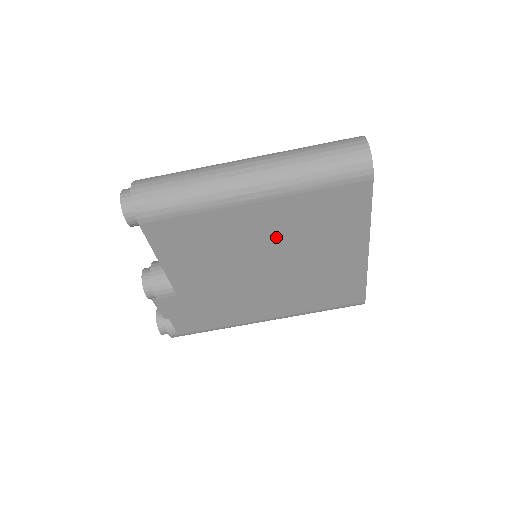
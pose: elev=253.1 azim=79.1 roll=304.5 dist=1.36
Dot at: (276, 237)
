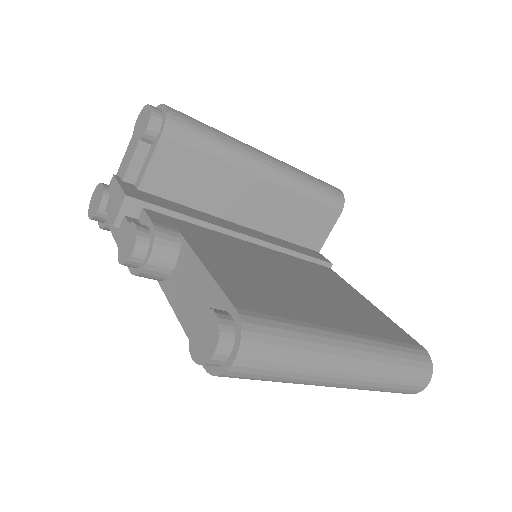
Dot at: occluded
